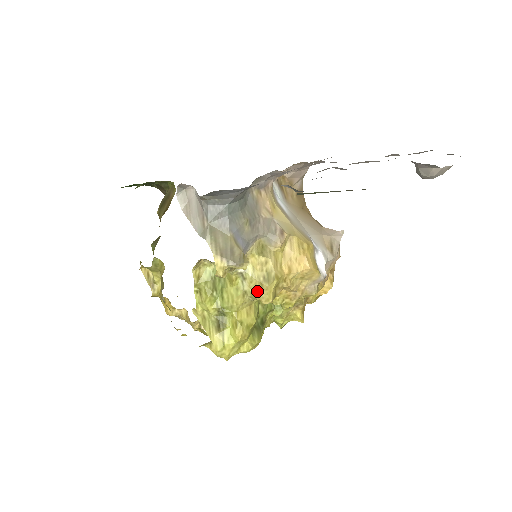
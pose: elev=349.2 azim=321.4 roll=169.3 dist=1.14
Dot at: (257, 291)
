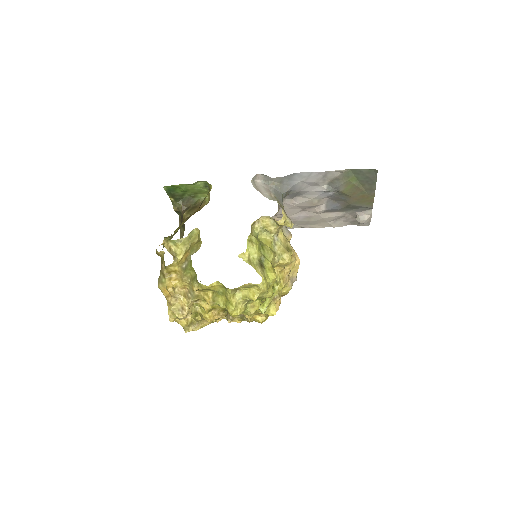
Dot at: (285, 252)
